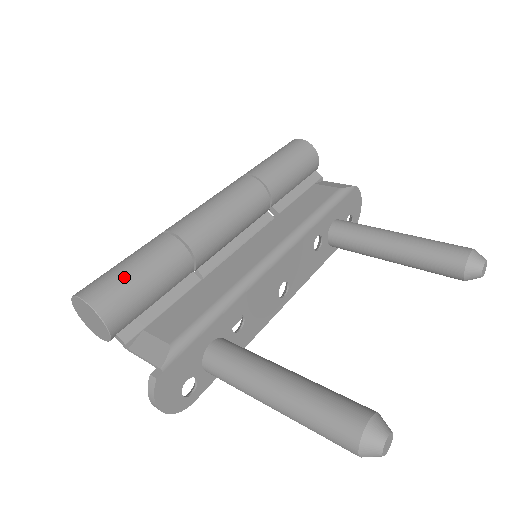
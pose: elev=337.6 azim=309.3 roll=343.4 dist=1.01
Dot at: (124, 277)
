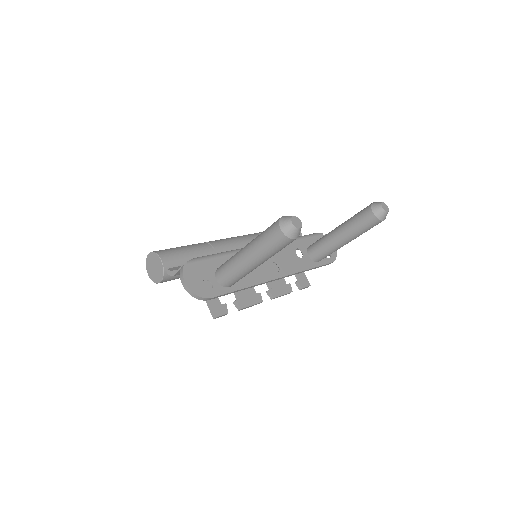
Dot at: (173, 248)
